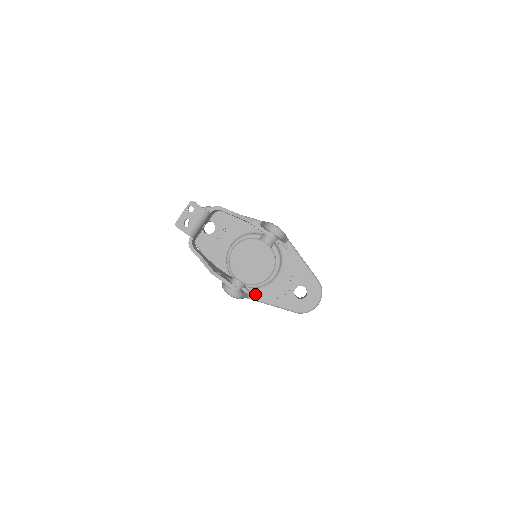
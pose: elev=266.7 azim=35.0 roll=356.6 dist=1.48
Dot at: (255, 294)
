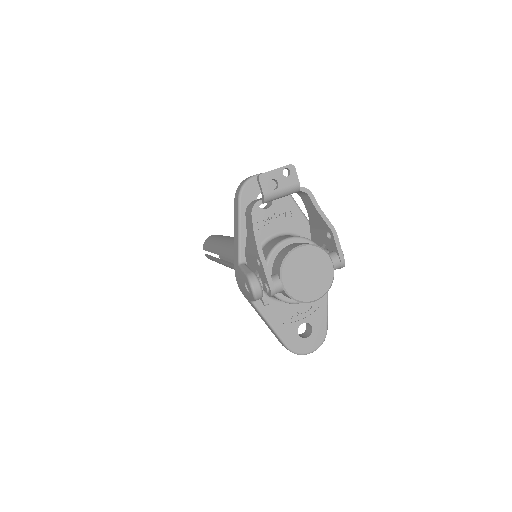
Dot at: occluded
